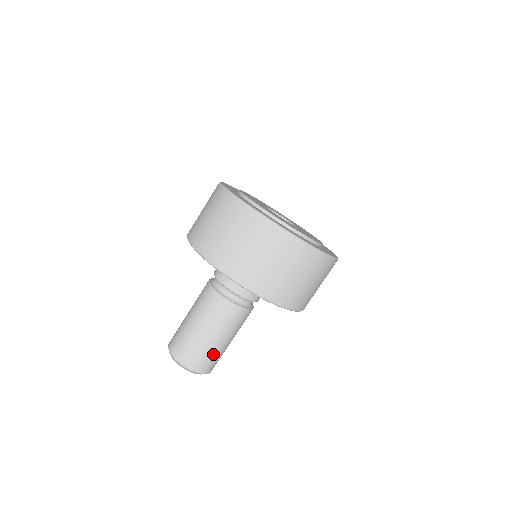
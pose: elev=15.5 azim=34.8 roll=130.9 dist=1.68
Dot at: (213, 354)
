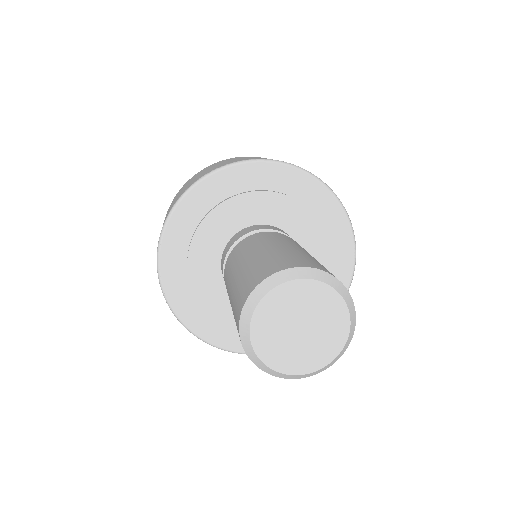
Dot at: (302, 256)
